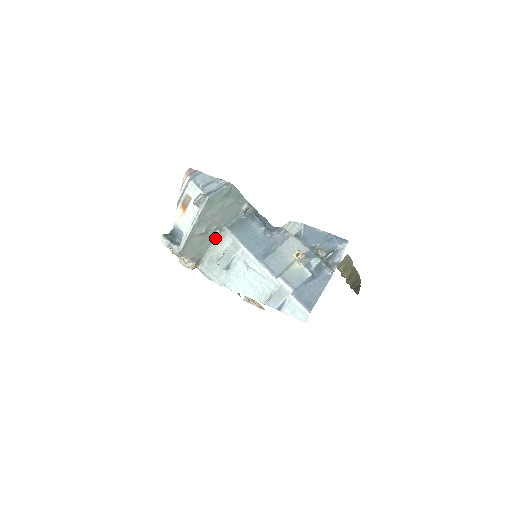
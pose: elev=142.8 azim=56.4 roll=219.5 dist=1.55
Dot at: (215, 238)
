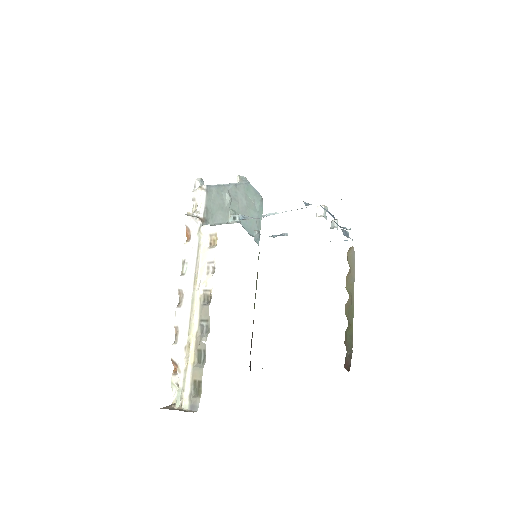
Dot at: occluded
